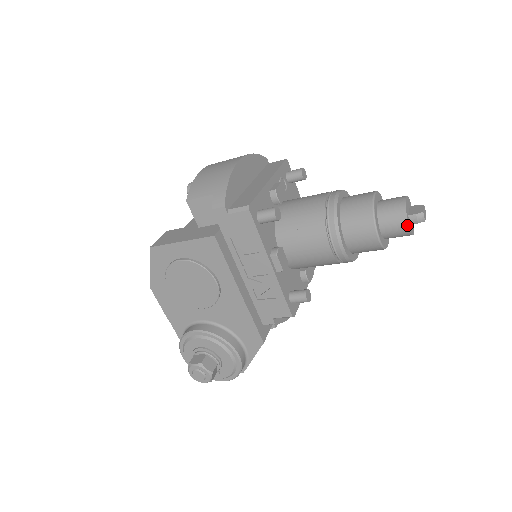
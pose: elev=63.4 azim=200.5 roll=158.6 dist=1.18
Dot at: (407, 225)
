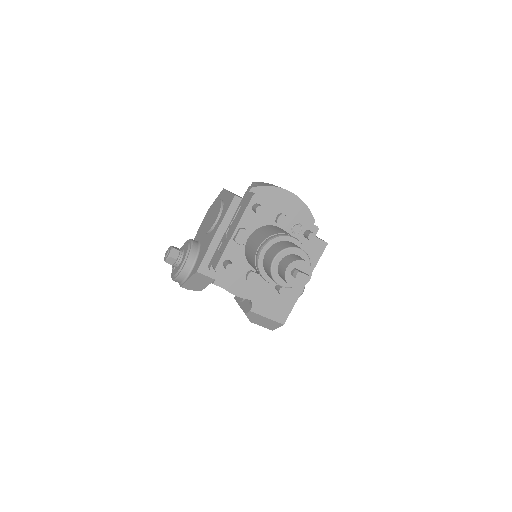
Dot at: (286, 268)
